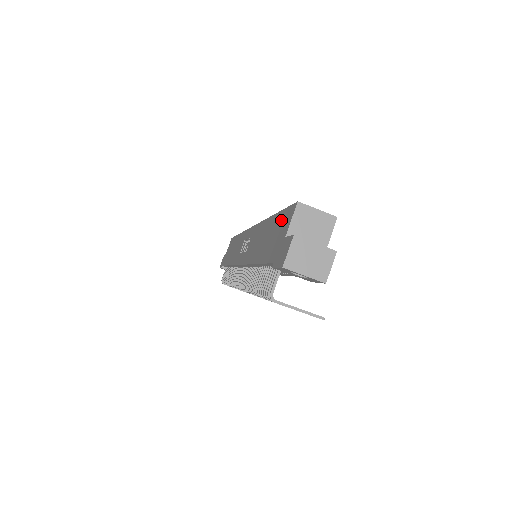
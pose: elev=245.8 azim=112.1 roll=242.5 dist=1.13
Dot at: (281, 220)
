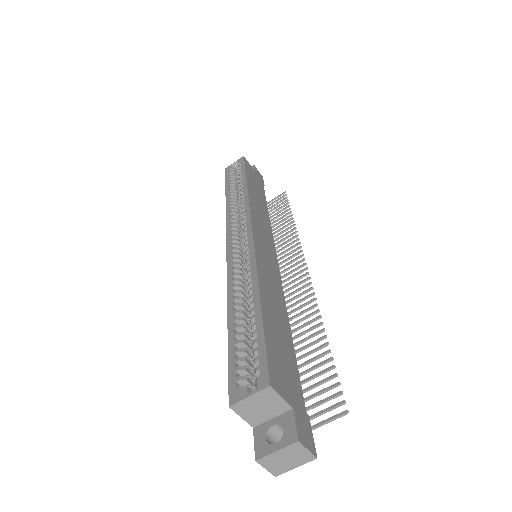
Dot at: occluded
